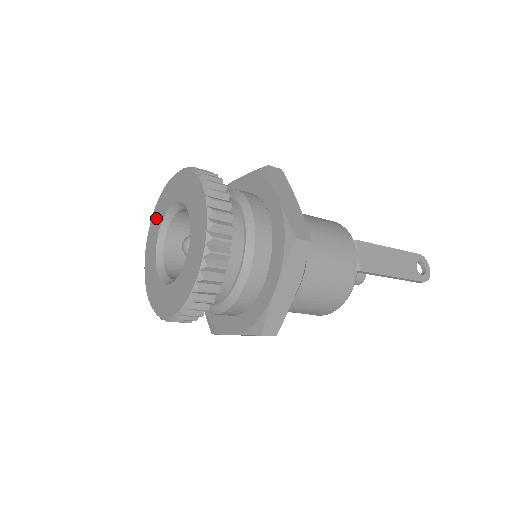
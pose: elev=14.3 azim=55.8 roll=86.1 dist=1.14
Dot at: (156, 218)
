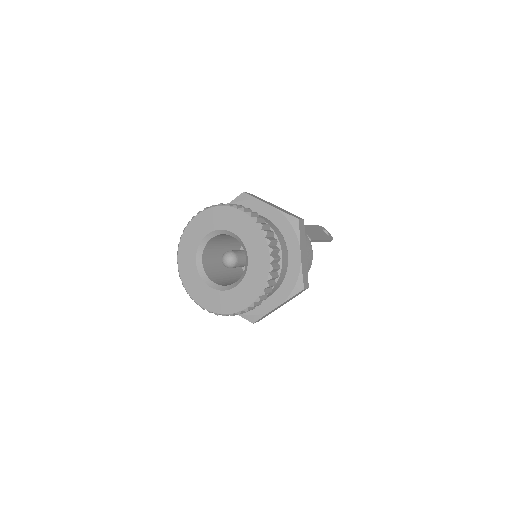
Dot at: (185, 258)
